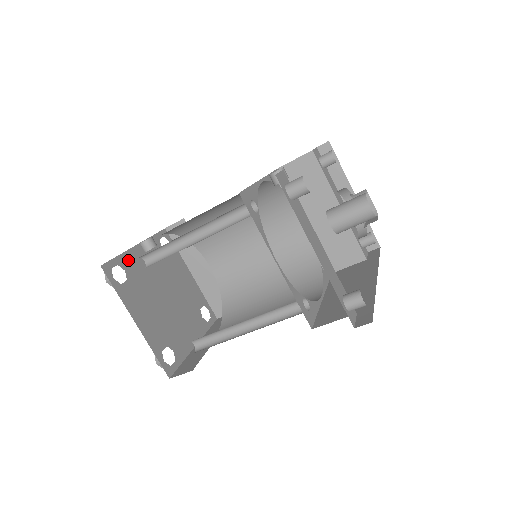
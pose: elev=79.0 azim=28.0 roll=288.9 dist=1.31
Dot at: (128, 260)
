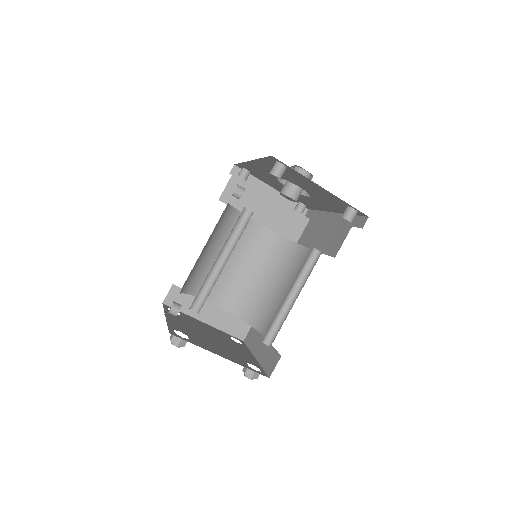
Dot at: (174, 326)
